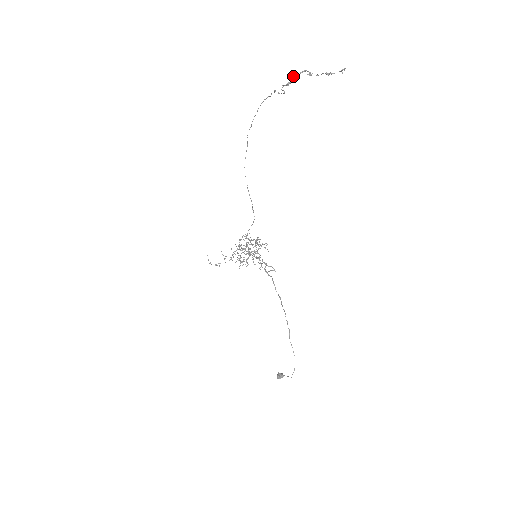
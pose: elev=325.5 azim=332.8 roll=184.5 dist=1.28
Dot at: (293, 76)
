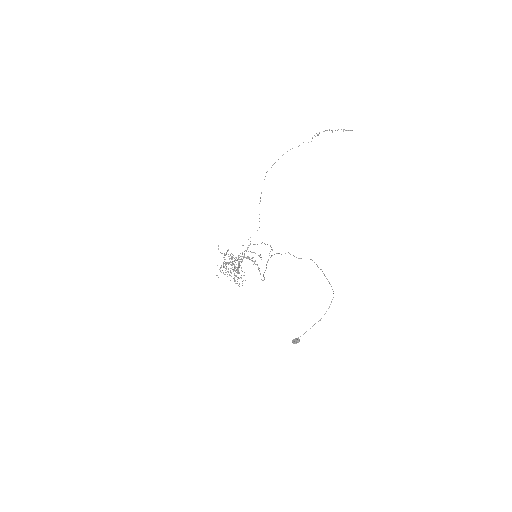
Dot at: occluded
